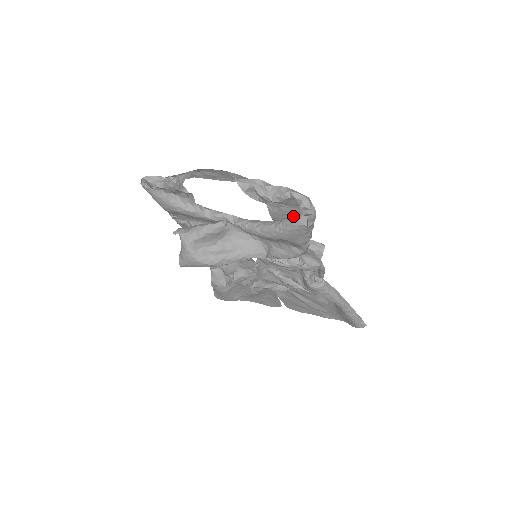
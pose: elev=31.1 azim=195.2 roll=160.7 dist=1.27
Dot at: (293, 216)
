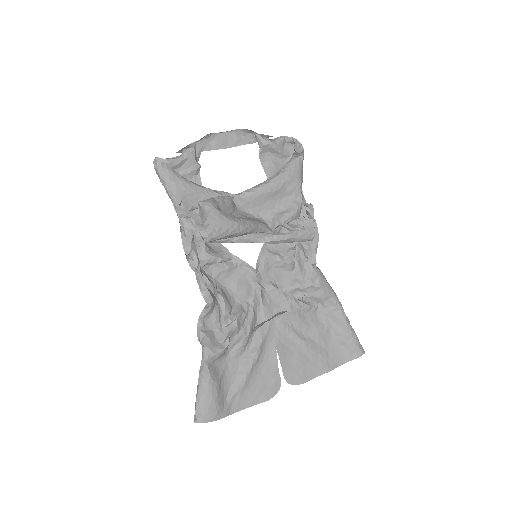
Dot at: (287, 162)
